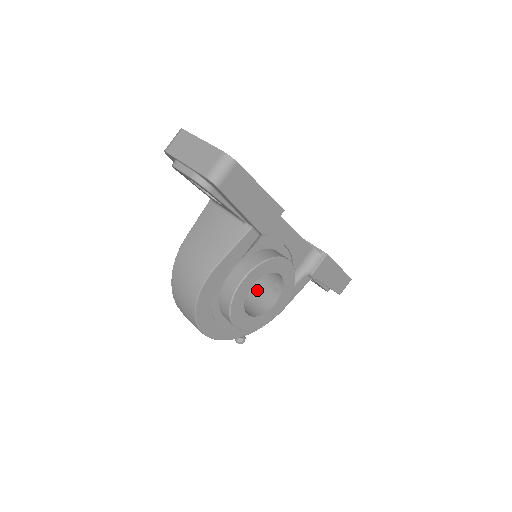
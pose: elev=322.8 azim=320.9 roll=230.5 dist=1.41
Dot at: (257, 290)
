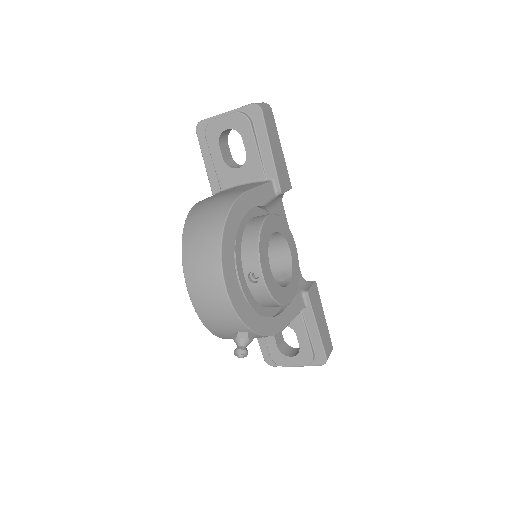
Dot at: occluded
